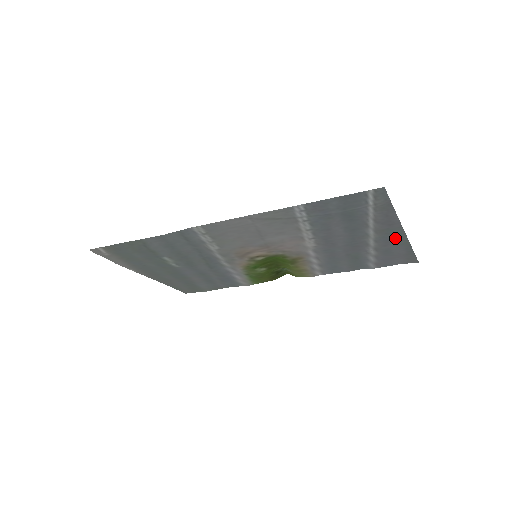
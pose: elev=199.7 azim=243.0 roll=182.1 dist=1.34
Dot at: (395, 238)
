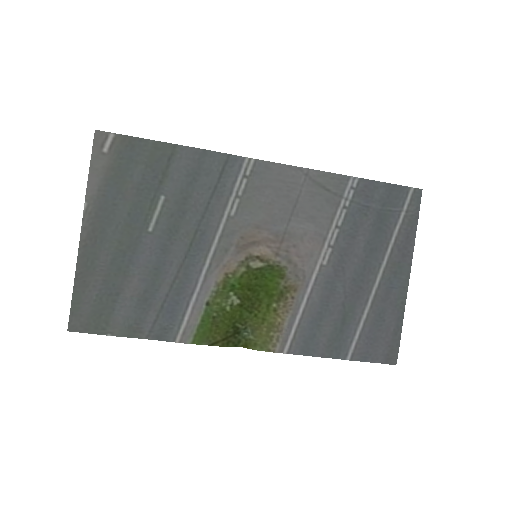
Dot at: (397, 287)
